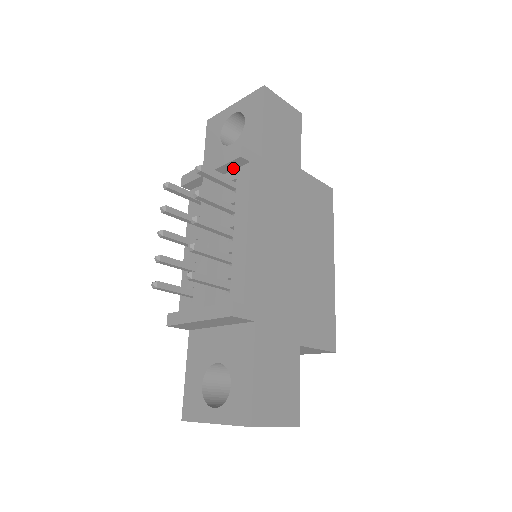
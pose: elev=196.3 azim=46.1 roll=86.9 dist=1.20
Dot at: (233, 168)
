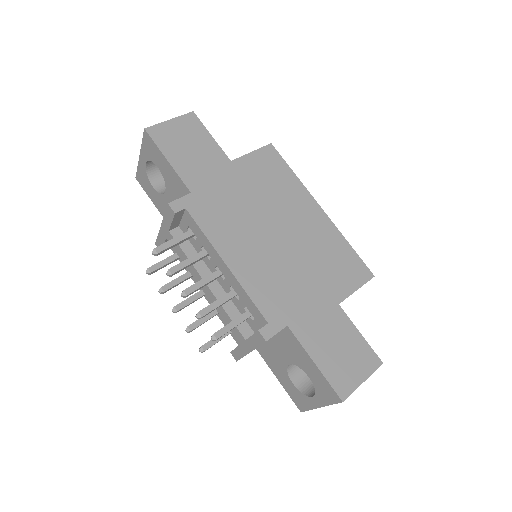
Dot at: (179, 219)
